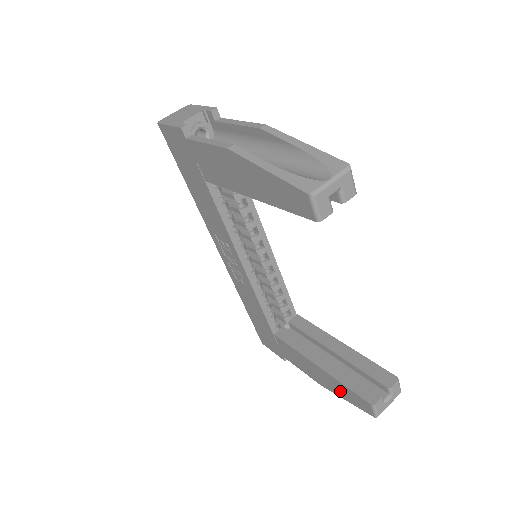
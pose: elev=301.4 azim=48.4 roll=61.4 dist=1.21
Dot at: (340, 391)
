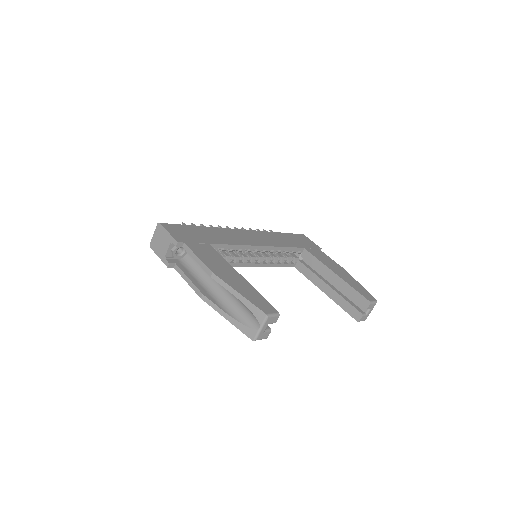
Dot at: occluded
